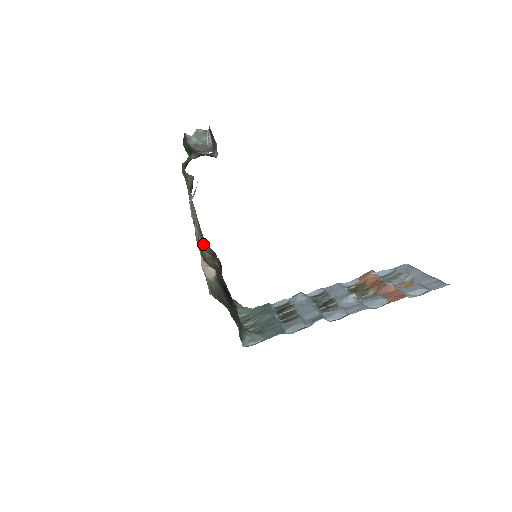
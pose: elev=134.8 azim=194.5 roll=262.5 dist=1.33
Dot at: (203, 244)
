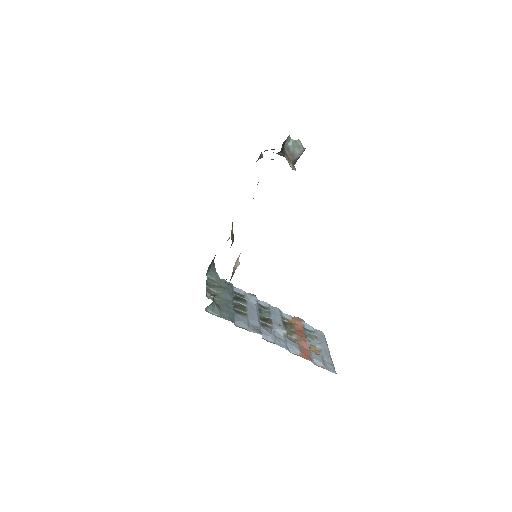
Dot at: occluded
